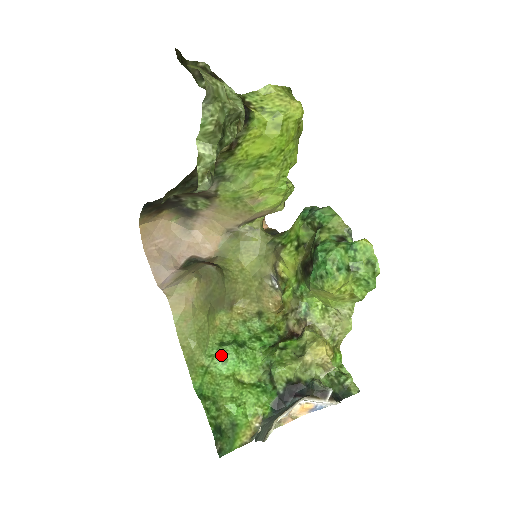
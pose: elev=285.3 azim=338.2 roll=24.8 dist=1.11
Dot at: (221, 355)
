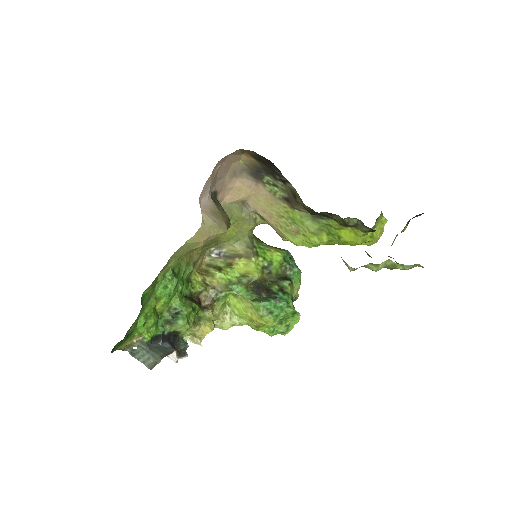
Dot at: (168, 281)
